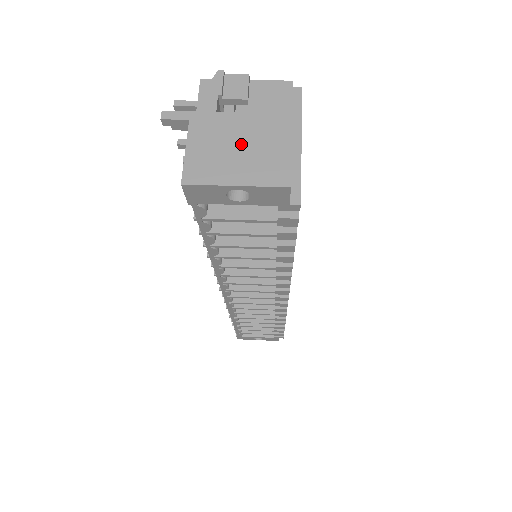
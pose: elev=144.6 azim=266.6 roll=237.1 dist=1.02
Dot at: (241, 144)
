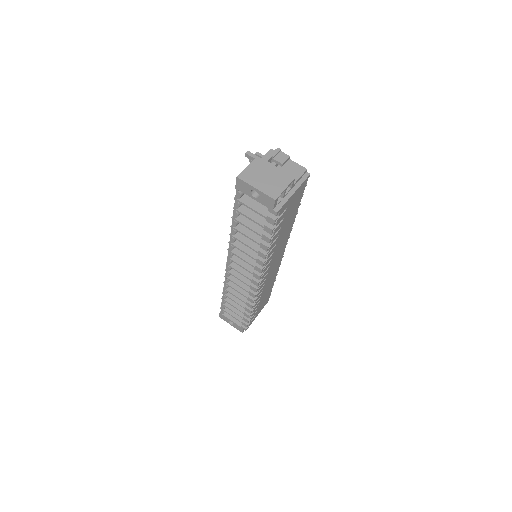
Dot at: (268, 177)
